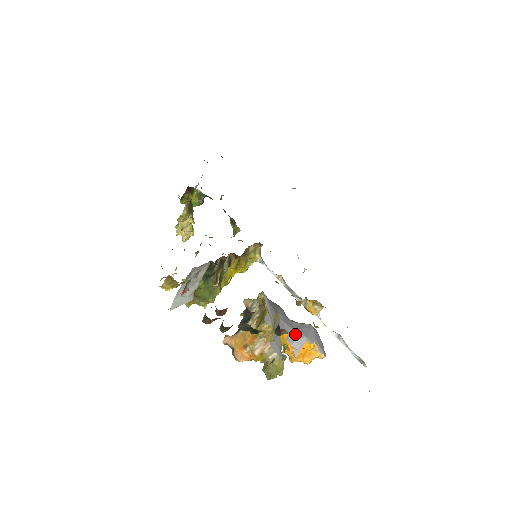
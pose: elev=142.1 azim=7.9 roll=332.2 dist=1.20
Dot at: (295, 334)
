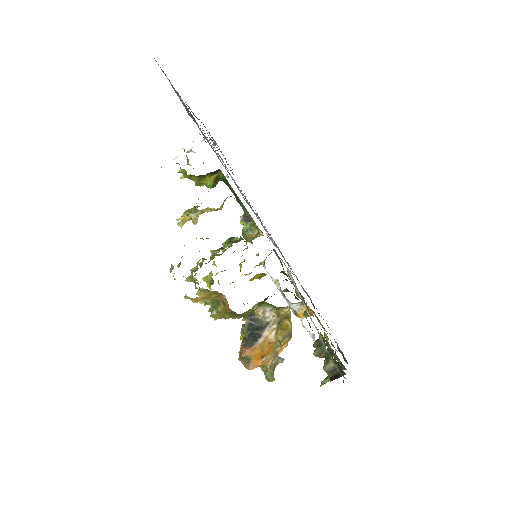
Dot at: occluded
